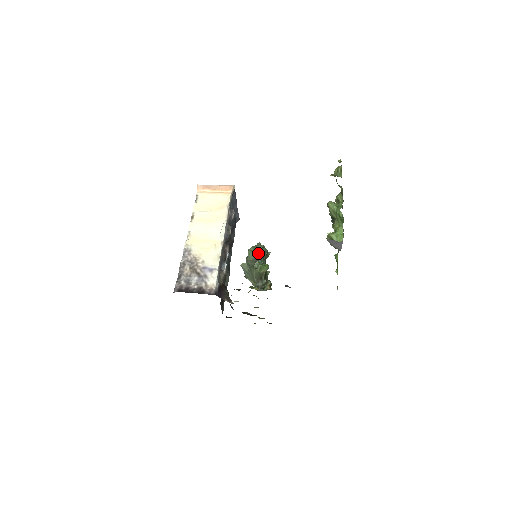
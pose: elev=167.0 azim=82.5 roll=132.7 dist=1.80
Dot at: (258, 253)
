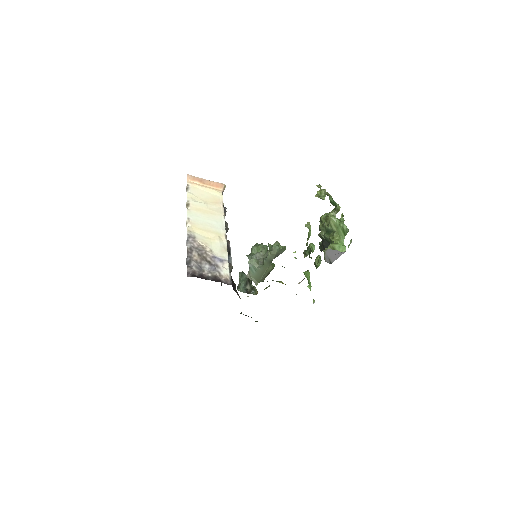
Dot at: (282, 248)
